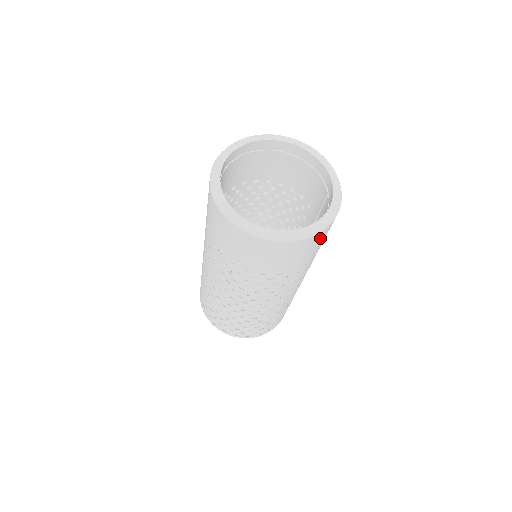
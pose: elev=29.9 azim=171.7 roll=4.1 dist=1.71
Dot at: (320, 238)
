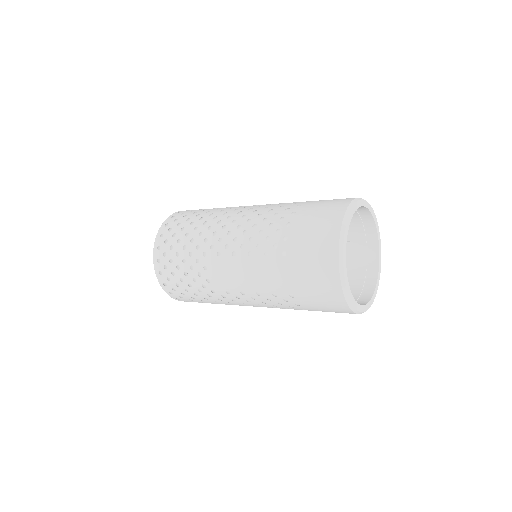
Dot at: occluded
